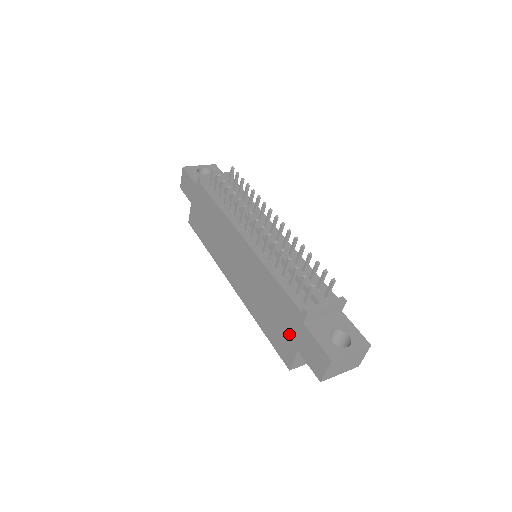
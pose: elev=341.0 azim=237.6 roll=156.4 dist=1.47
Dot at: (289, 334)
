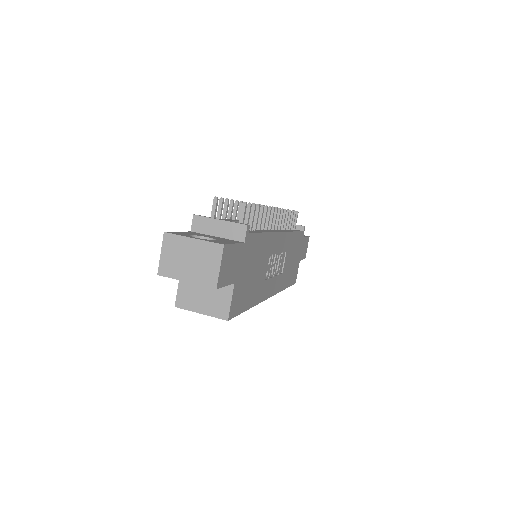
Dot at: occluded
